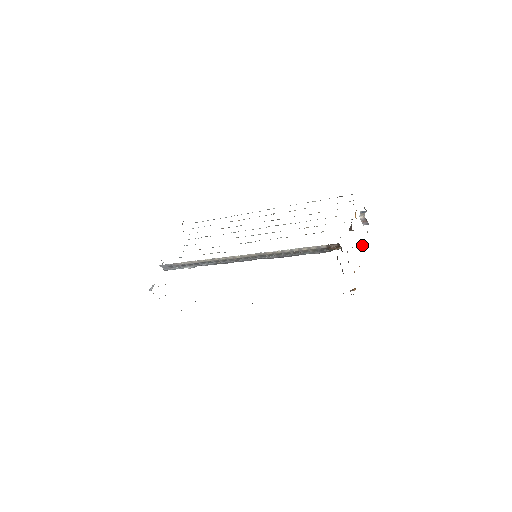
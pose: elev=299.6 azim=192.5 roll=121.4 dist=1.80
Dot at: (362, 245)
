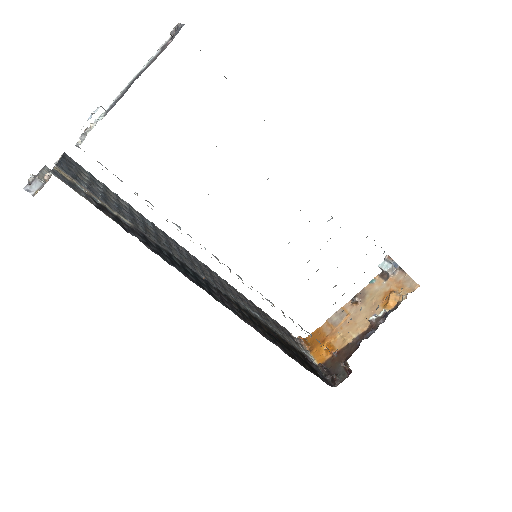
Dot at: (356, 302)
